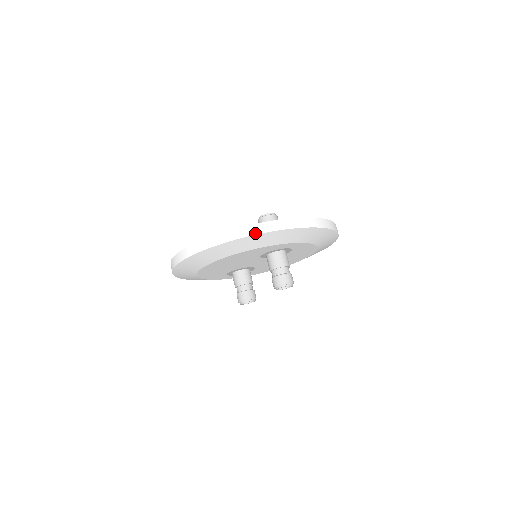
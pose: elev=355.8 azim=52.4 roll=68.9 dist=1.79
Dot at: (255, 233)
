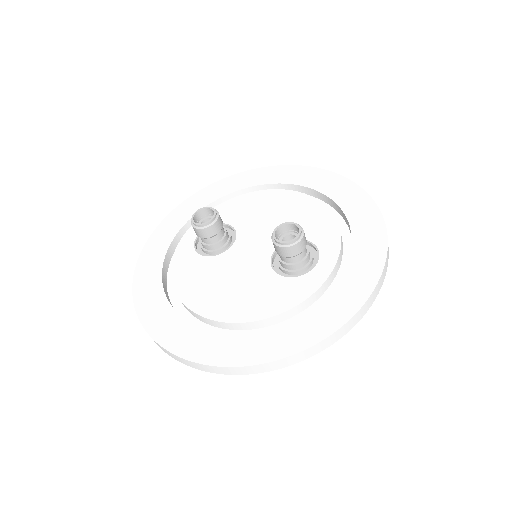
Dot at: (321, 350)
